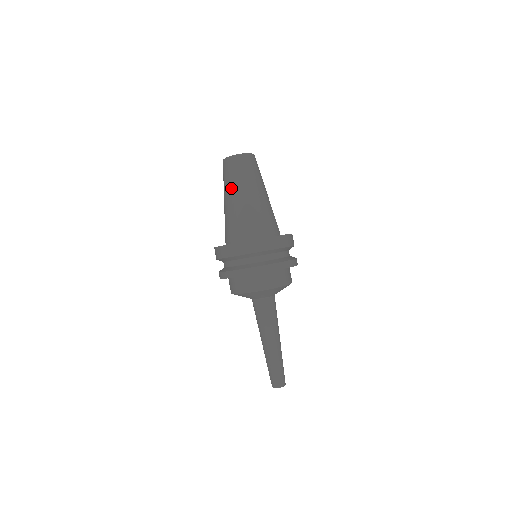
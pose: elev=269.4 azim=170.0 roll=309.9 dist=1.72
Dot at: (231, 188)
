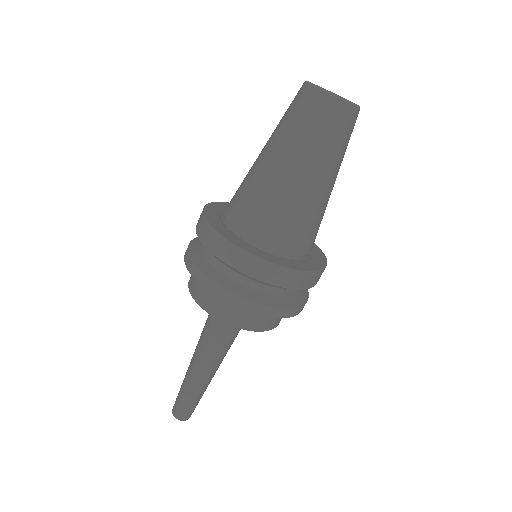
Dot at: (274, 136)
